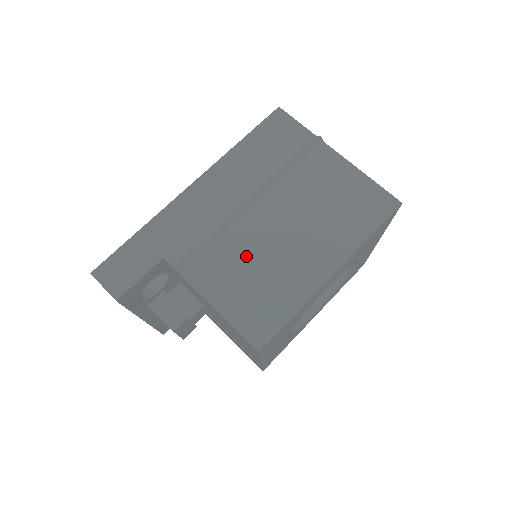
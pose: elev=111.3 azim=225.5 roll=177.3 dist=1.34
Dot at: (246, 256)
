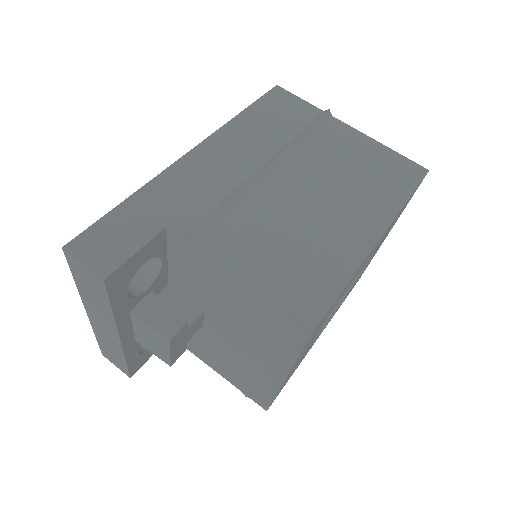
Dot at: (272, 222)
